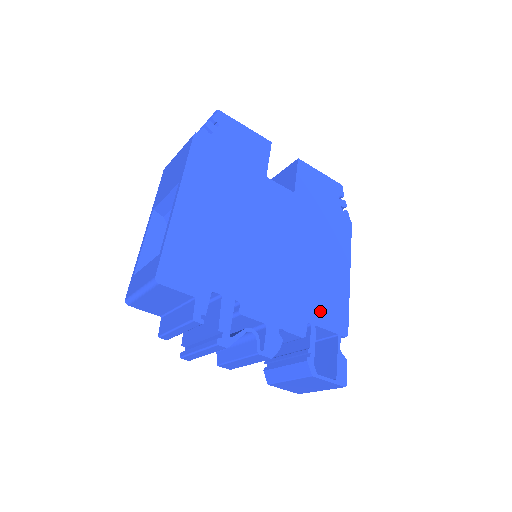
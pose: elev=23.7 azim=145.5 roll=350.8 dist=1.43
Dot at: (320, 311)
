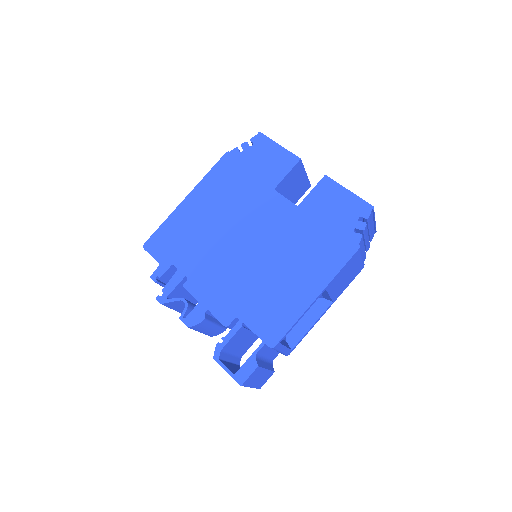
Dot at: (256, 314)
